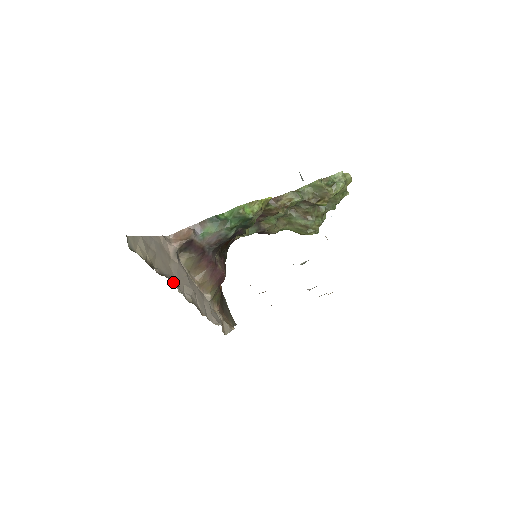
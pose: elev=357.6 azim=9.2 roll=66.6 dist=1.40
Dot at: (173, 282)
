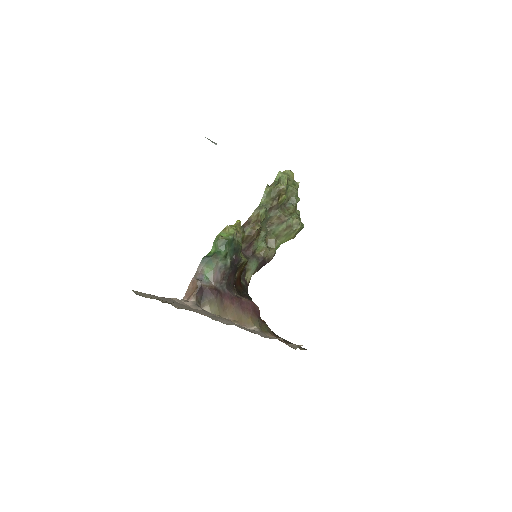
Dot at: occluded
